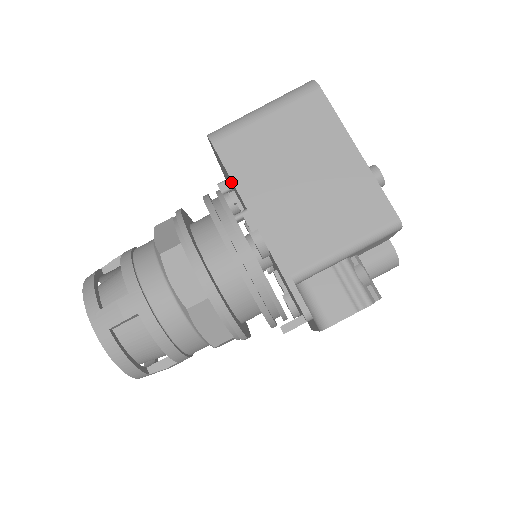
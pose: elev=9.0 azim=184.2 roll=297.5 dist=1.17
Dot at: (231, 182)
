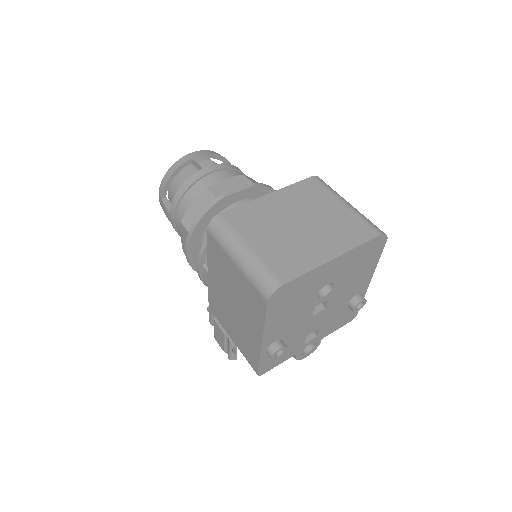
Dot at: occluded
